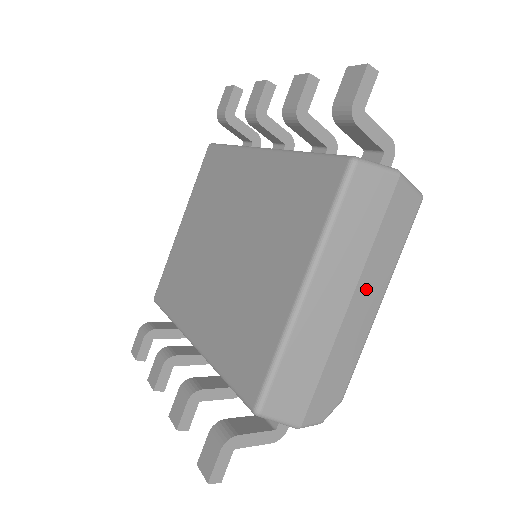
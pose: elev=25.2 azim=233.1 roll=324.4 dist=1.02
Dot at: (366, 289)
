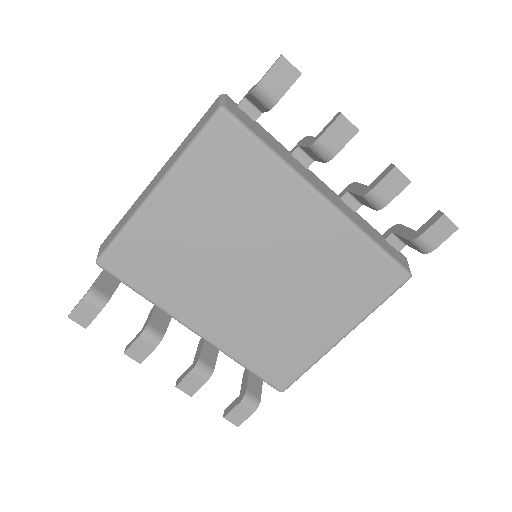
Dot at: occluded
